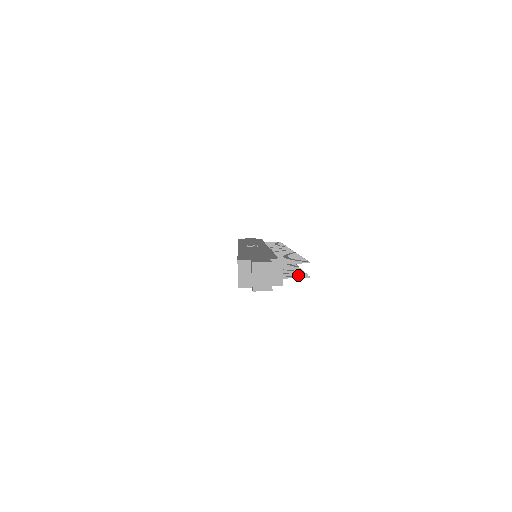
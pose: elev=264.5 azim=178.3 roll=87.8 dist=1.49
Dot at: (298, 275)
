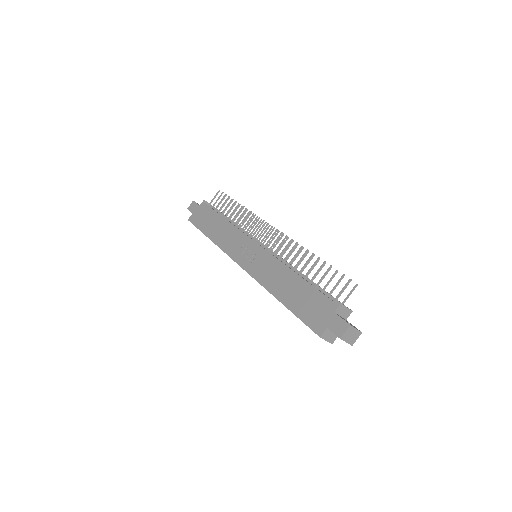
Dot at: occluded
